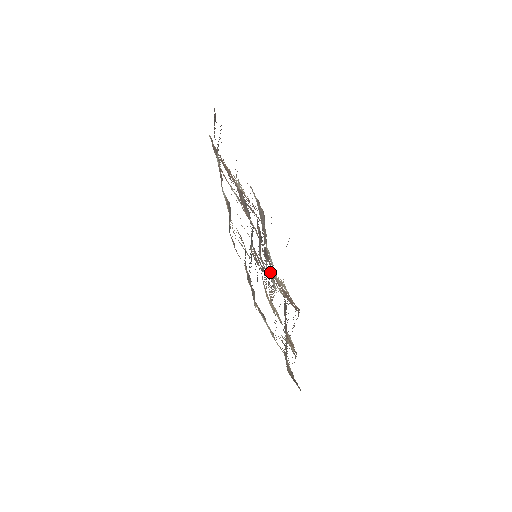
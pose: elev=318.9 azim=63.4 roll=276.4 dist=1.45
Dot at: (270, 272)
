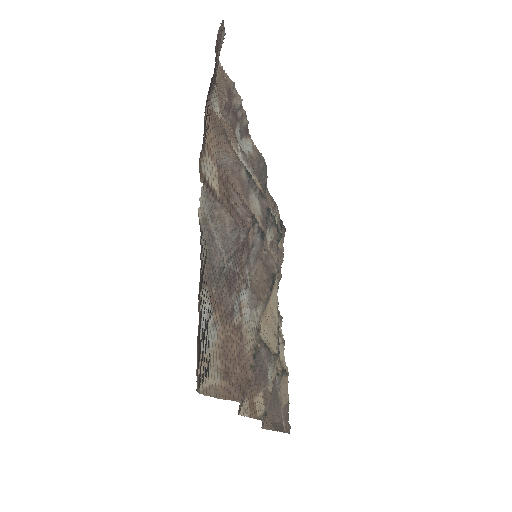
Dot at: (237, 308)
